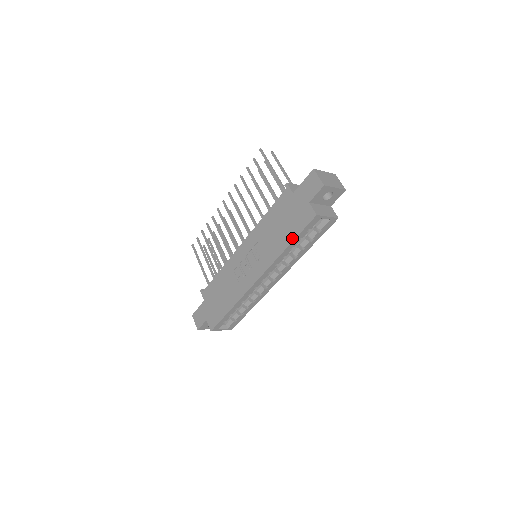
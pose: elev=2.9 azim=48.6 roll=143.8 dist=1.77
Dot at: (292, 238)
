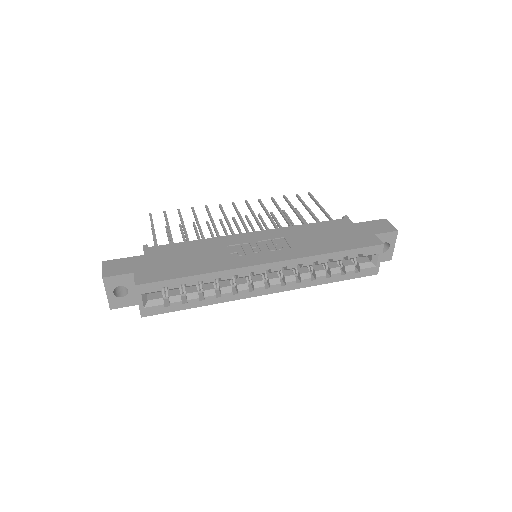
Dot at: (343, 248)
